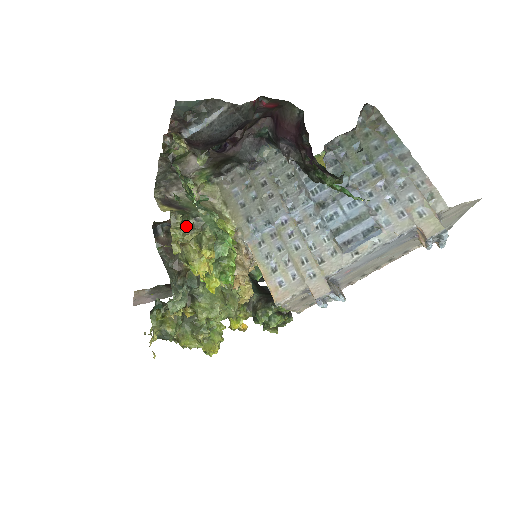
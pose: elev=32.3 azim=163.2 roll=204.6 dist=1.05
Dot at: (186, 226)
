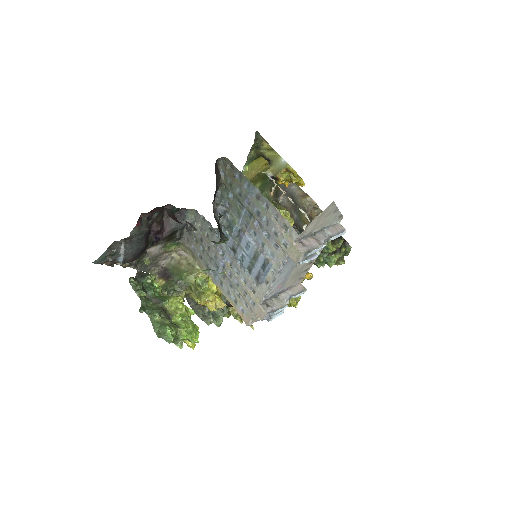
Dot at: (174, 292)
